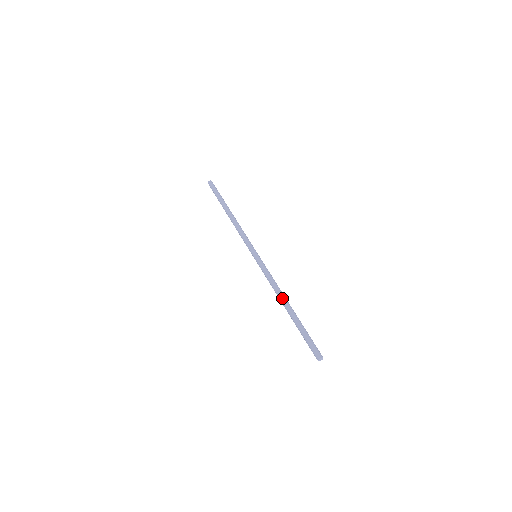
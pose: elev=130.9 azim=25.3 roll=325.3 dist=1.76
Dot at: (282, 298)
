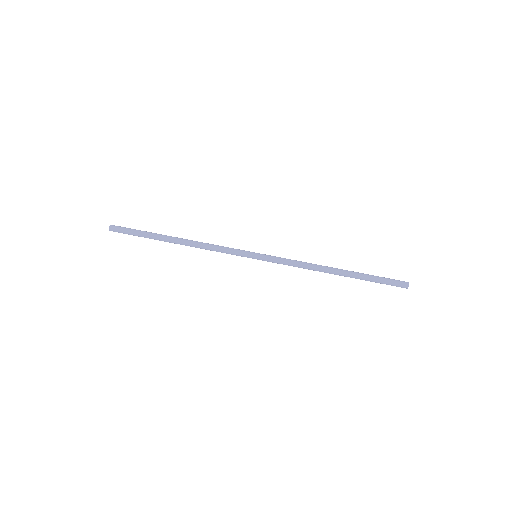
Dot at: (326, 271)
